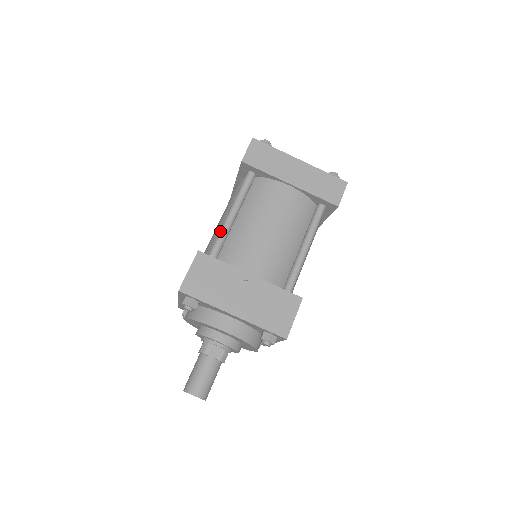
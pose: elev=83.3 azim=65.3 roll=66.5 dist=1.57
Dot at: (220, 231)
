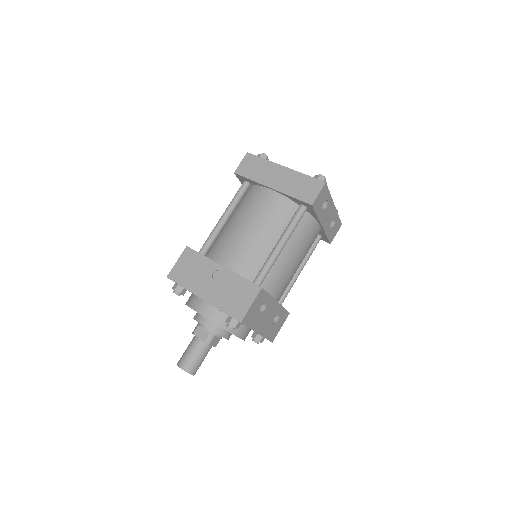
Dot at: occluded
